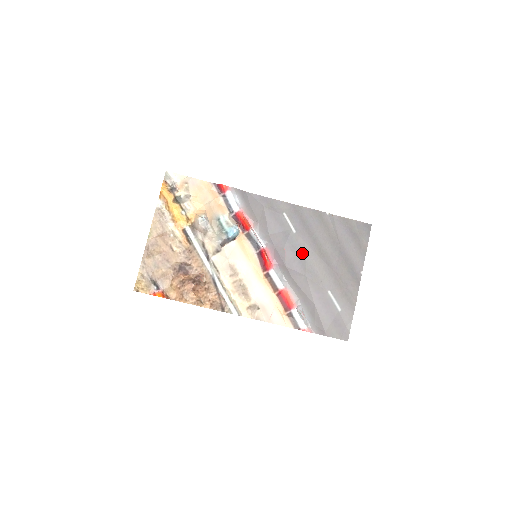
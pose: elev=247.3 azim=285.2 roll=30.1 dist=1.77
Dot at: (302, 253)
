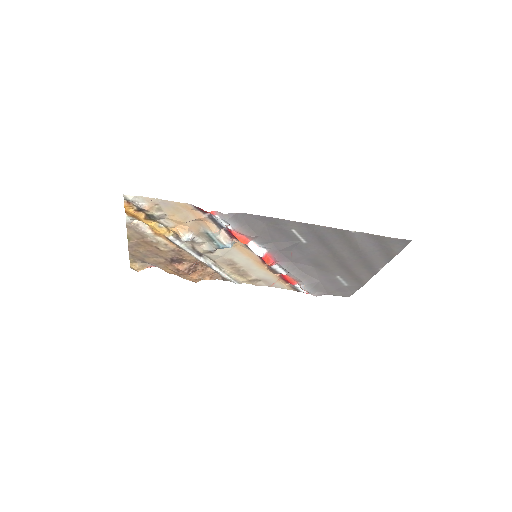
Dot at: (312, 255)
